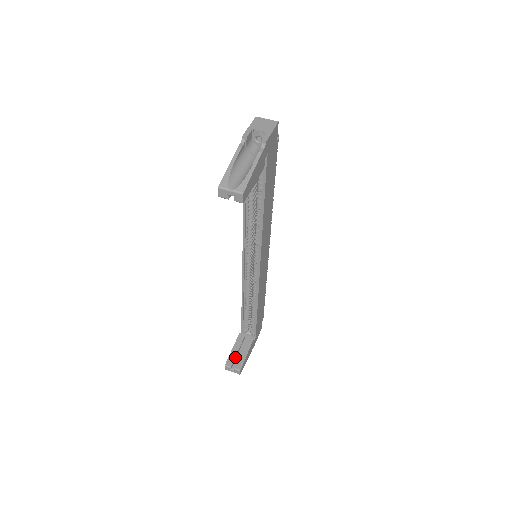
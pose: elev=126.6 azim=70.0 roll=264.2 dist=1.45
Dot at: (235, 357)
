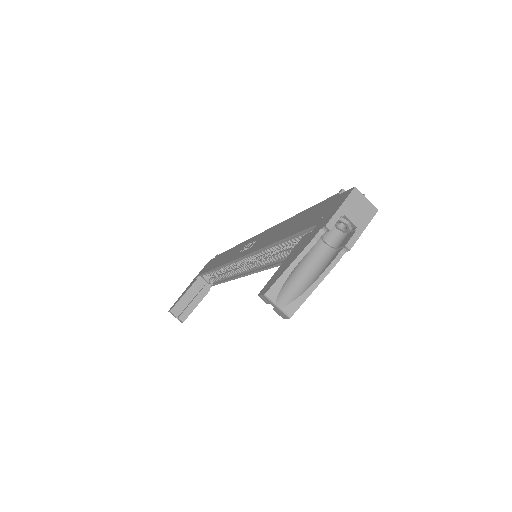
Dot at: (184, 305)
